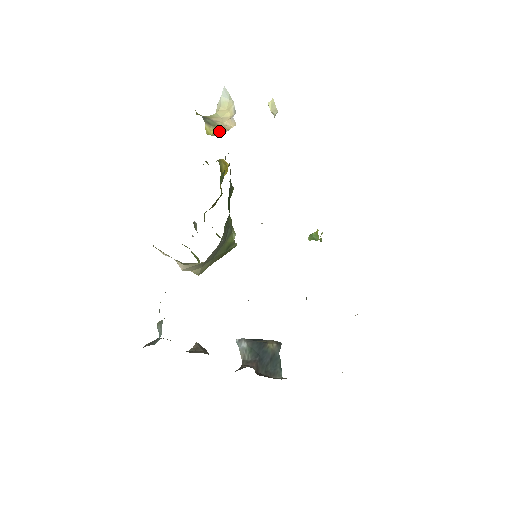
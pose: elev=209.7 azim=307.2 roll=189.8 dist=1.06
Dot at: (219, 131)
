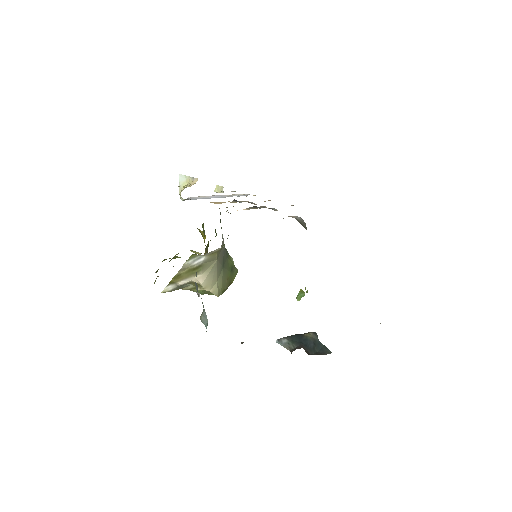
Dot at: occluded
